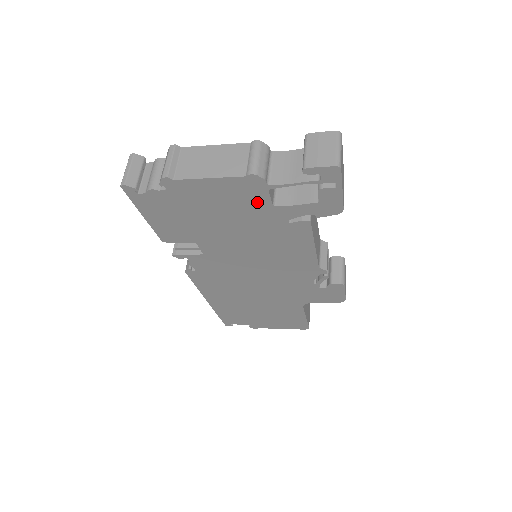
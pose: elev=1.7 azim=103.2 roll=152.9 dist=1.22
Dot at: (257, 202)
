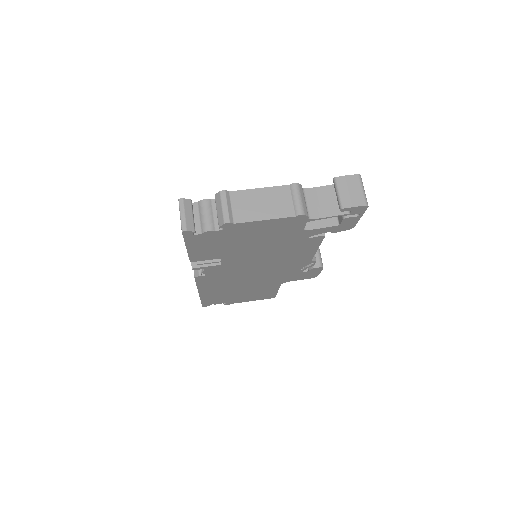
Dot at: (292, 229)
